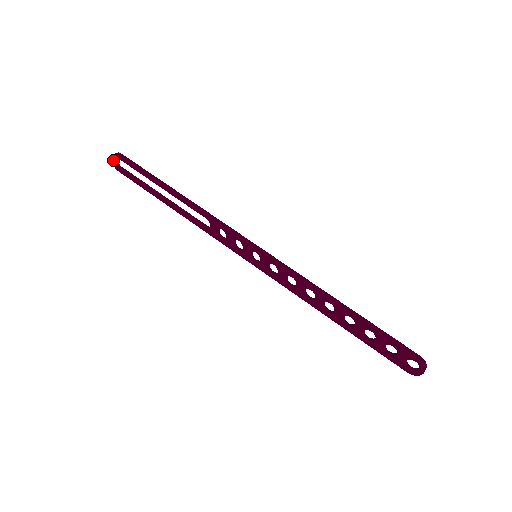
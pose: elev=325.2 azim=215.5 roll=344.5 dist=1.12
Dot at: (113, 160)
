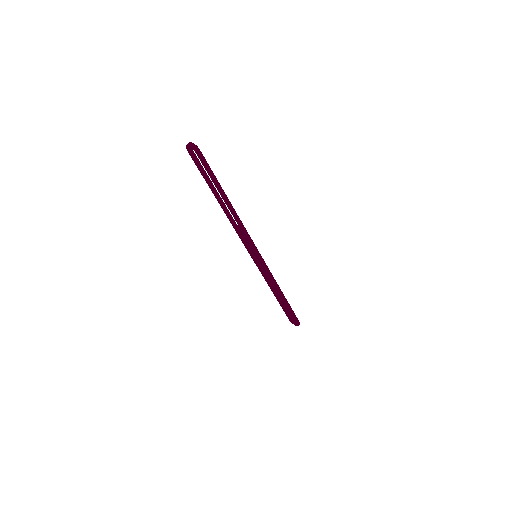
Dot at: (189, 147)
